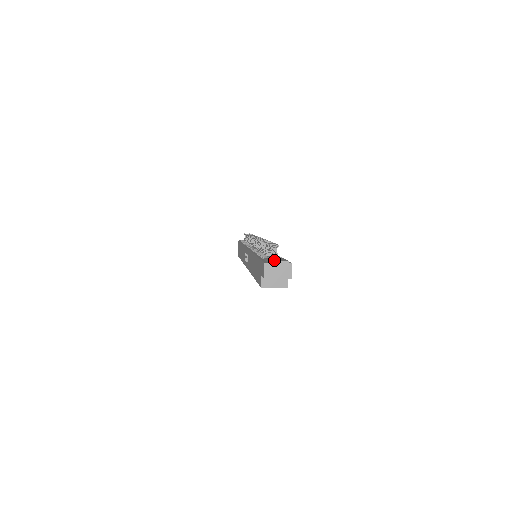
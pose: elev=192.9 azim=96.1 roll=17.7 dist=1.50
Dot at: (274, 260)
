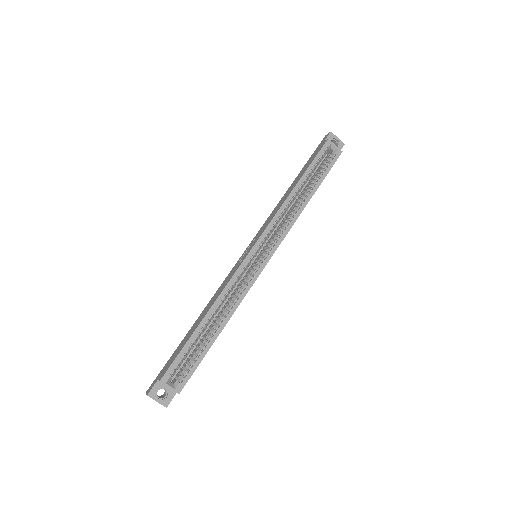
Dot at: occluded
